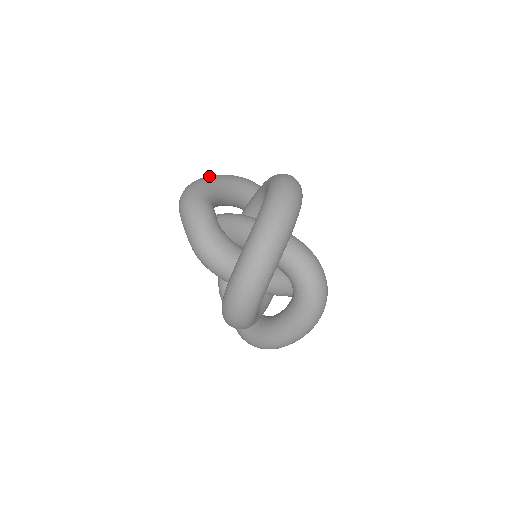
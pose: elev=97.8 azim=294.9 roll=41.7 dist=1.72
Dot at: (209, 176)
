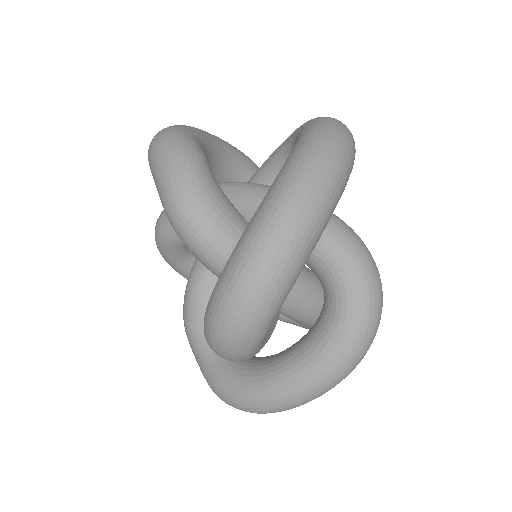
Dot at: occluded
